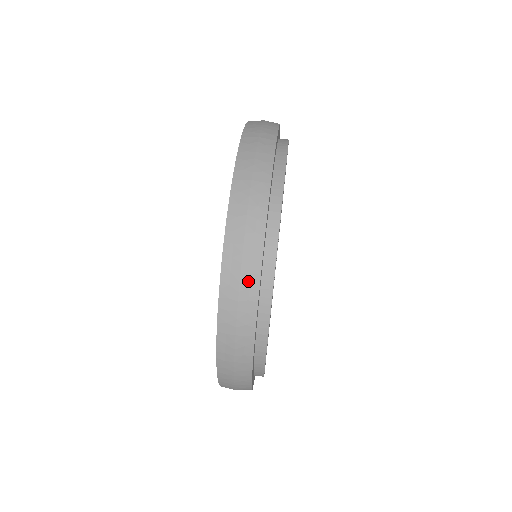
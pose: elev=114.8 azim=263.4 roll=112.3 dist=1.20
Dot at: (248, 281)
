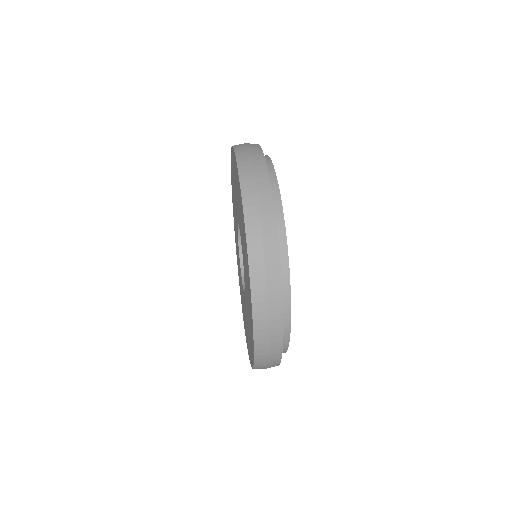
Dot at: (268, 231)
